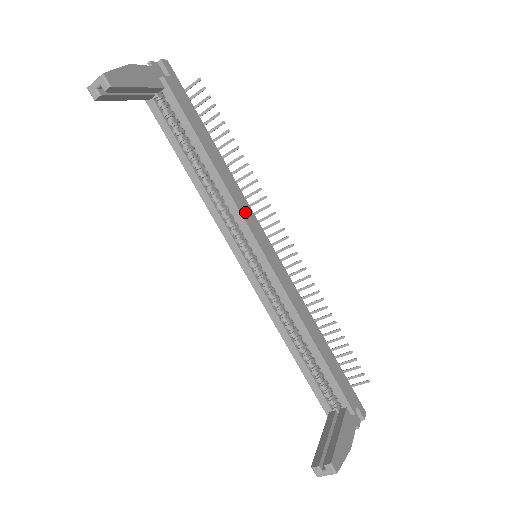
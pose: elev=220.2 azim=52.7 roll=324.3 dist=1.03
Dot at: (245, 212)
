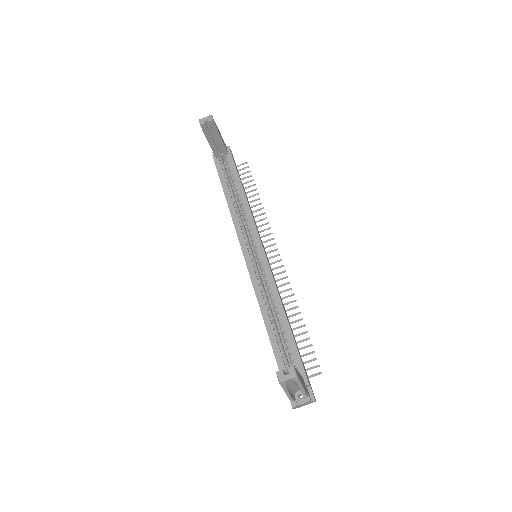
Dot at: (256, 227)
